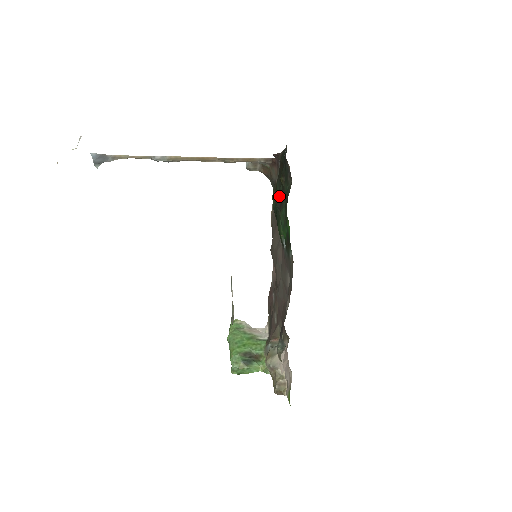
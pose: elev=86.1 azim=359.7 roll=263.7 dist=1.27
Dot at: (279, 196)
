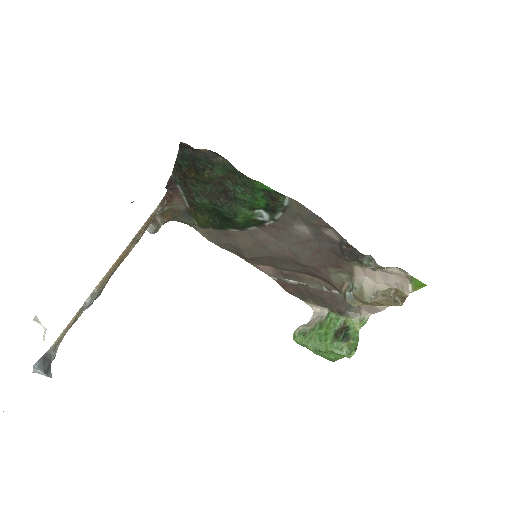
Dot at: (215, 196)
